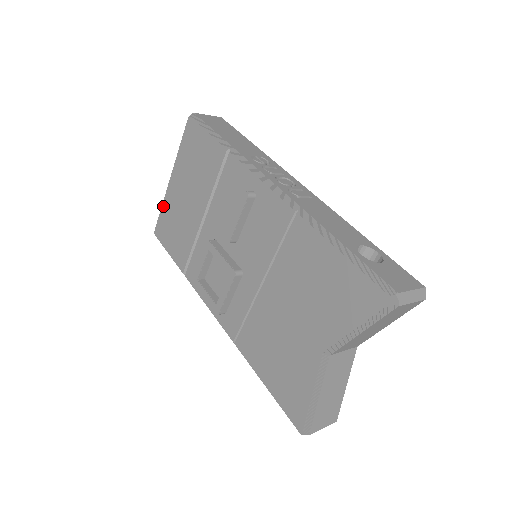
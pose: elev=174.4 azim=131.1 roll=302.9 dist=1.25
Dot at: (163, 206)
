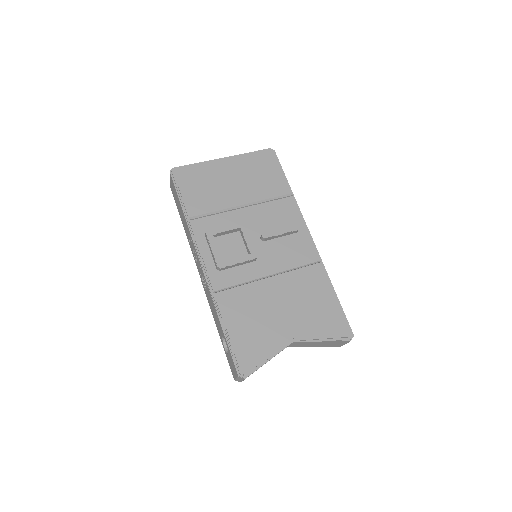
Dot at: (201, 165)
